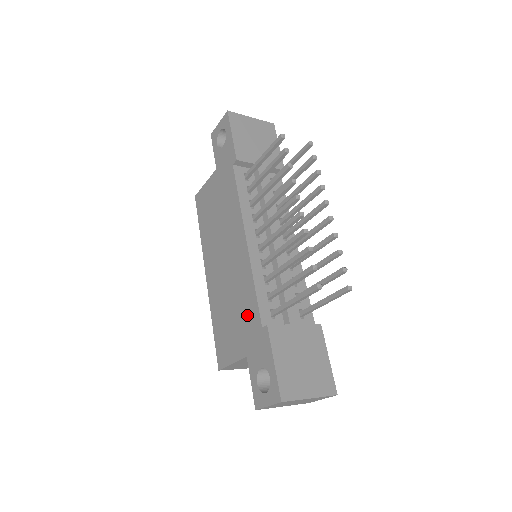
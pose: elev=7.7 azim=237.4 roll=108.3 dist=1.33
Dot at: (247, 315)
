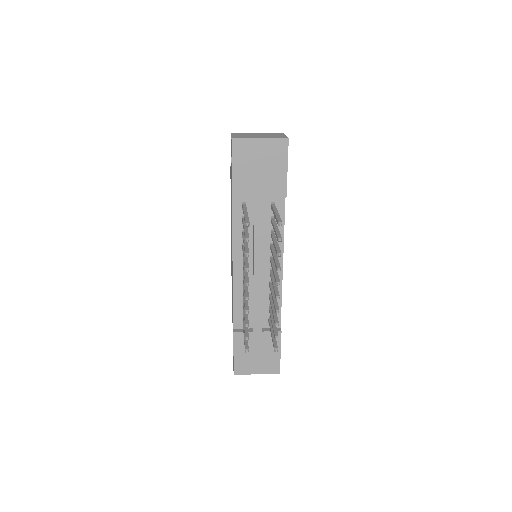
Dot at: occluded
